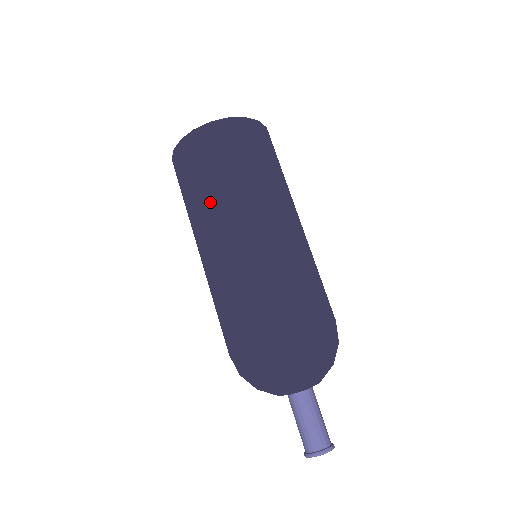
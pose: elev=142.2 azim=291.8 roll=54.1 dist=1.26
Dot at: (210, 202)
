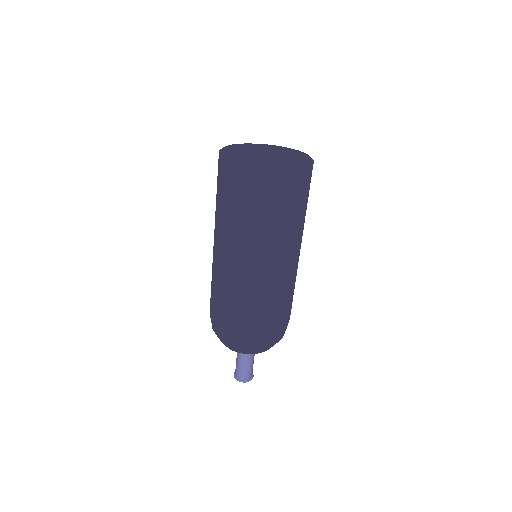
Dot at: (216, 217)
